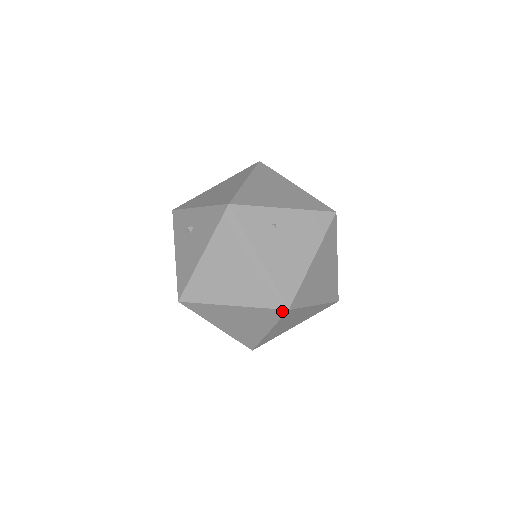
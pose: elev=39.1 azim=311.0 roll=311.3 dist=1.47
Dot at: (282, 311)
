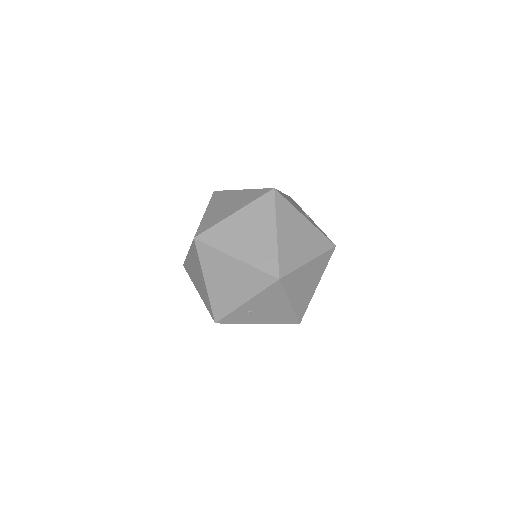
Dot at: occluded
